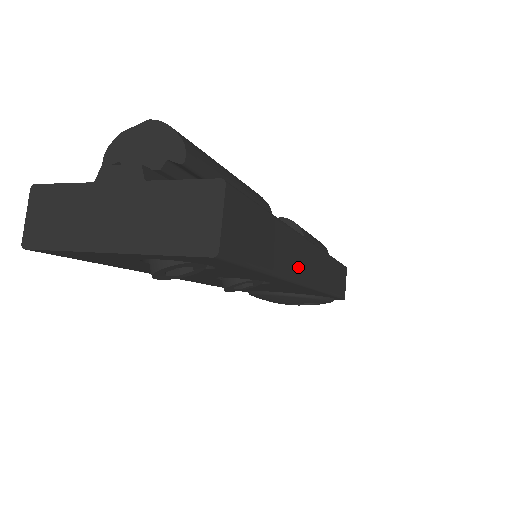
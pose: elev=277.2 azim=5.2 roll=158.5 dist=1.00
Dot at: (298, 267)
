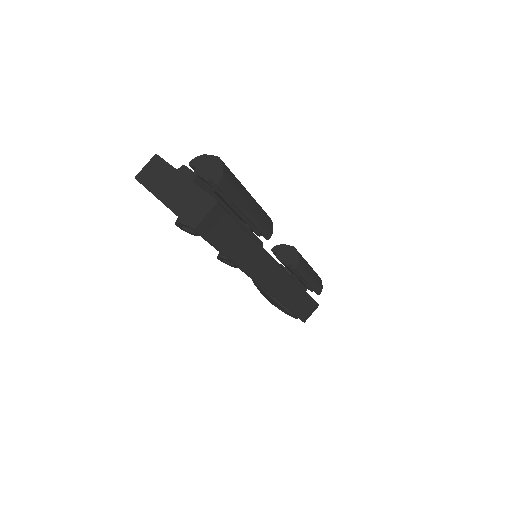
Dot at: (256, 270)
